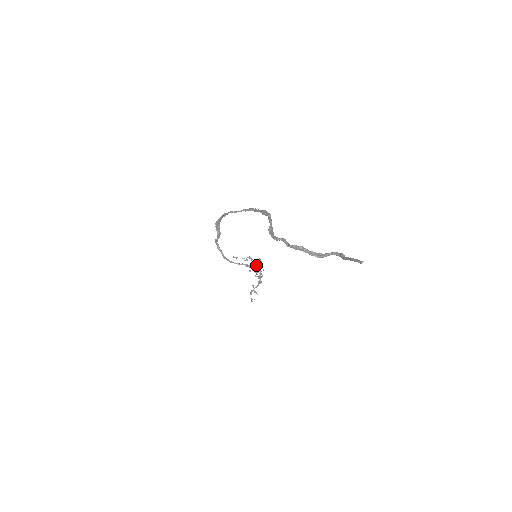
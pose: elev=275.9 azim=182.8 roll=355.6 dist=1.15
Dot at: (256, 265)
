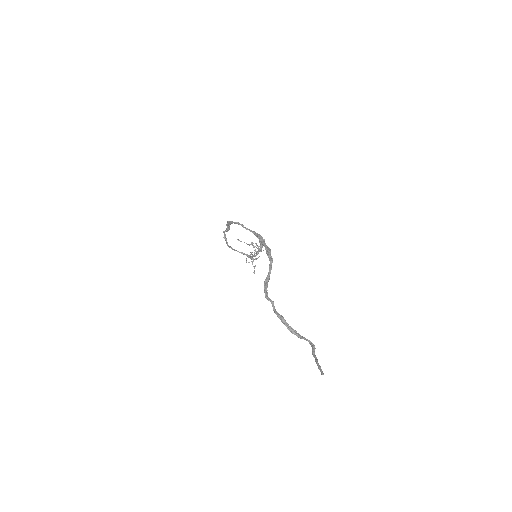
Dot at: occluded
